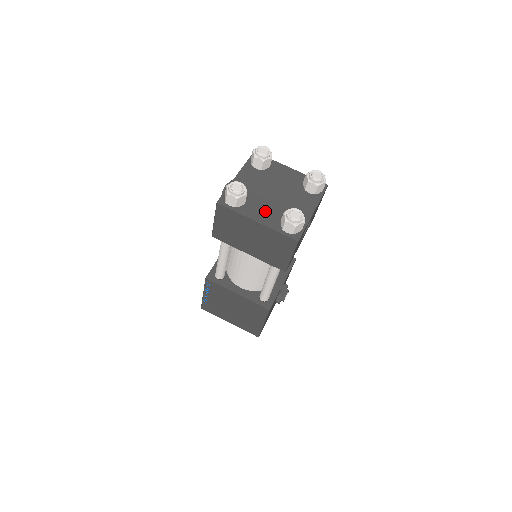
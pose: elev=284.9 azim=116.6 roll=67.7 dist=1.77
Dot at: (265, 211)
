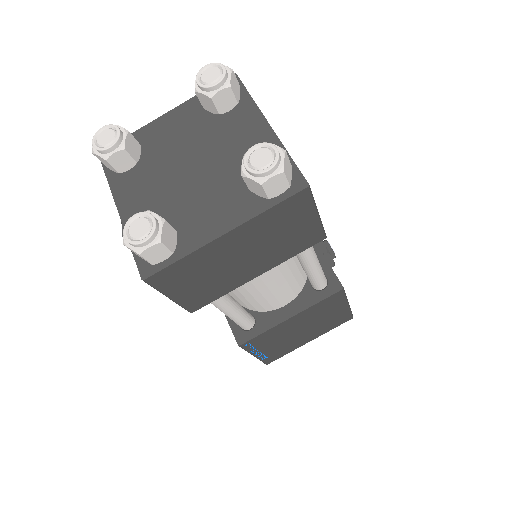
Dot at: (214, 206)
